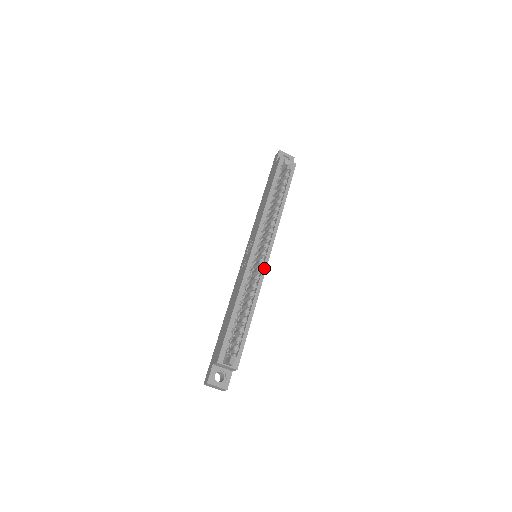
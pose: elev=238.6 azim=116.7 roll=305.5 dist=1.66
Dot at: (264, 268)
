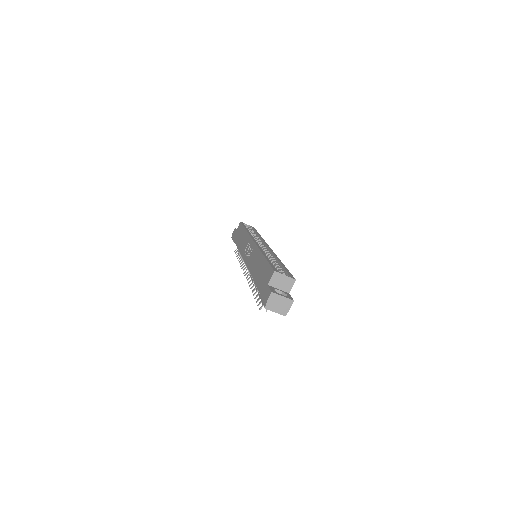
Dot at: (270, 250)
